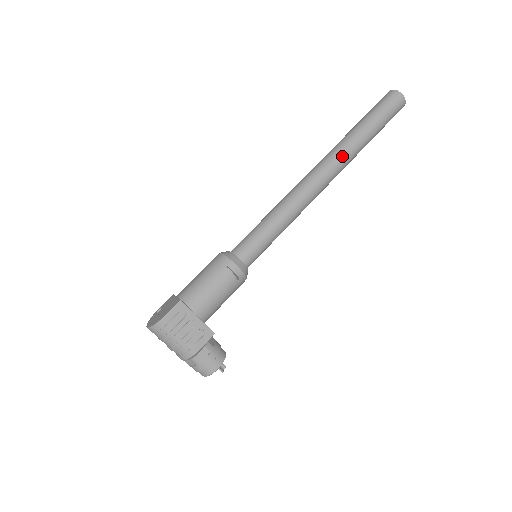
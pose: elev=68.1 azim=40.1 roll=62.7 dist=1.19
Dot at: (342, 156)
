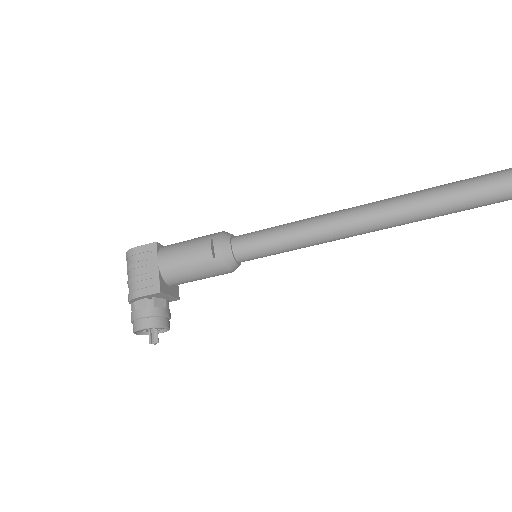
Dot at: (417, 198)
